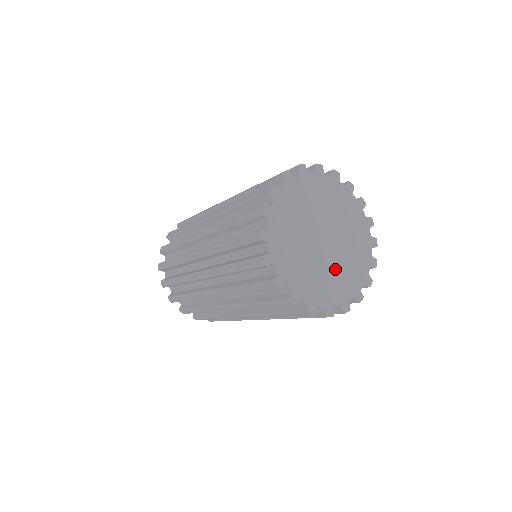
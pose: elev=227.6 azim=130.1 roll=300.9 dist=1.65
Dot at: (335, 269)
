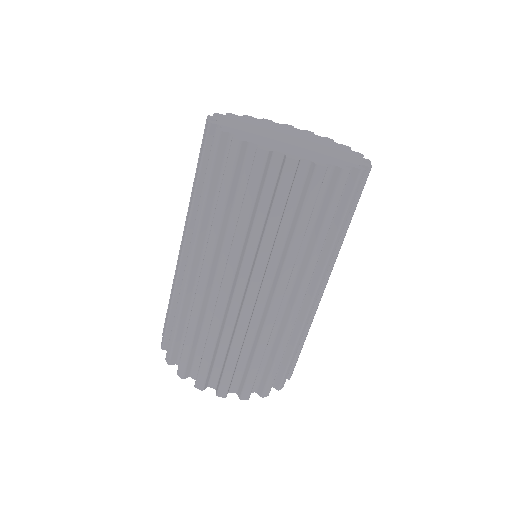
Dot at: (320, 151)
